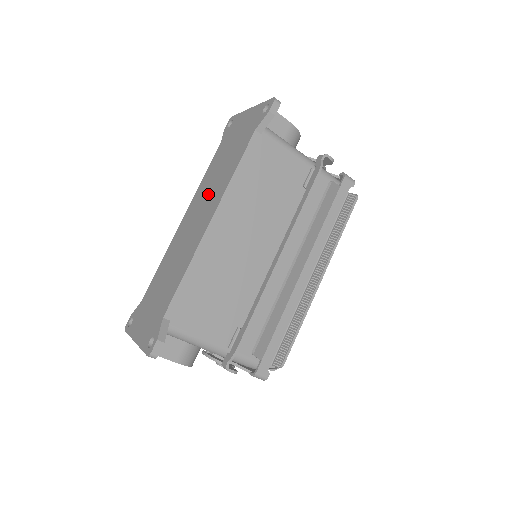
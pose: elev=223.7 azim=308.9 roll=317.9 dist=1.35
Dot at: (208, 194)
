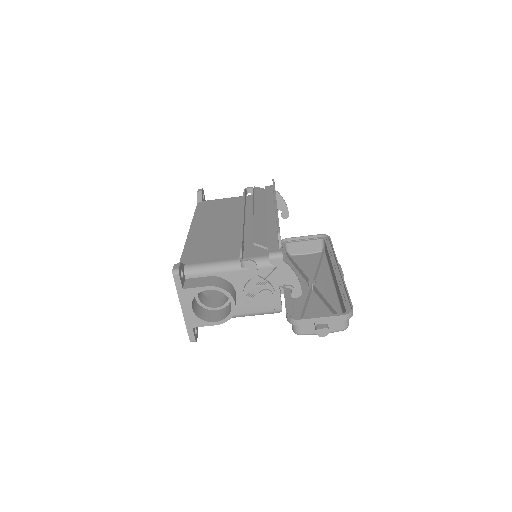
Dot at: occluded
